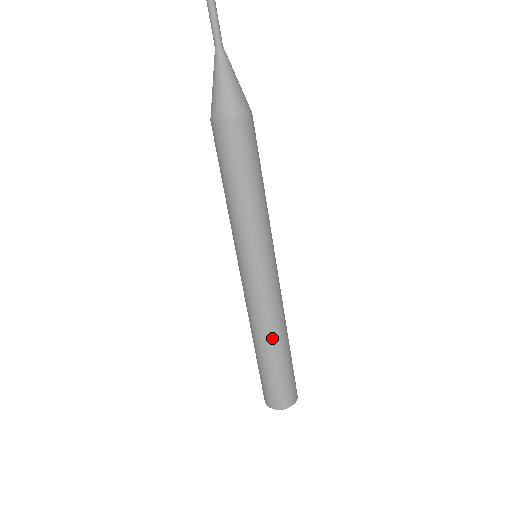
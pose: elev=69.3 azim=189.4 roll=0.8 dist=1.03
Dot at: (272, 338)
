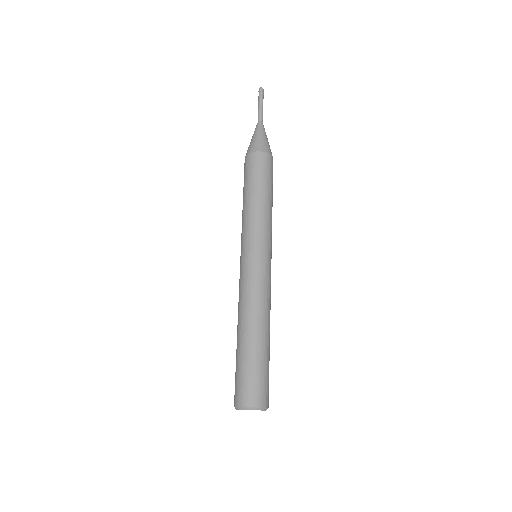
Dot at: (269, 324)
